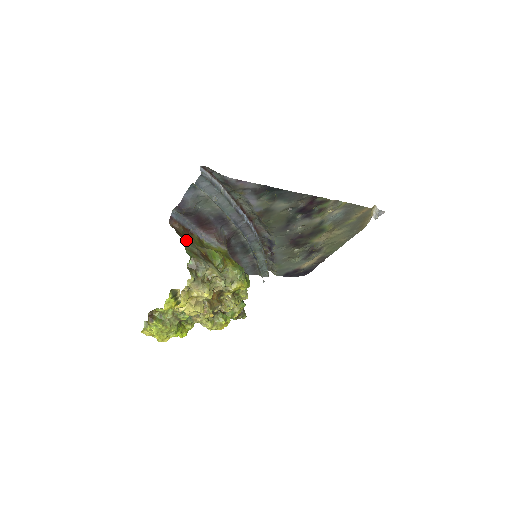
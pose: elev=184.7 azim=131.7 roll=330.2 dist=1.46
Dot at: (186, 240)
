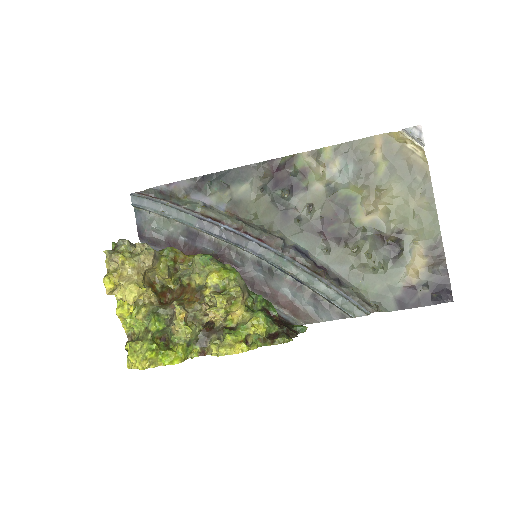
Dot at: occluded
